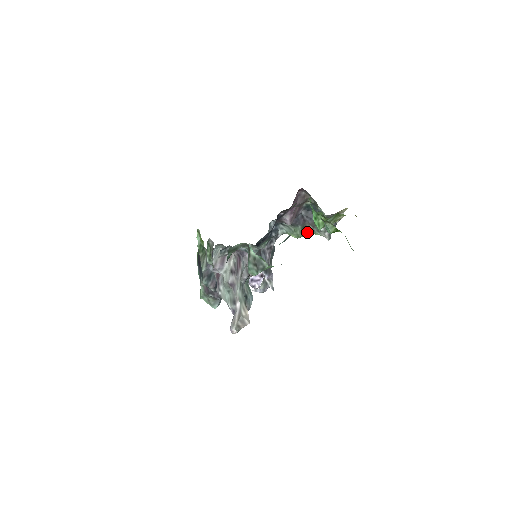
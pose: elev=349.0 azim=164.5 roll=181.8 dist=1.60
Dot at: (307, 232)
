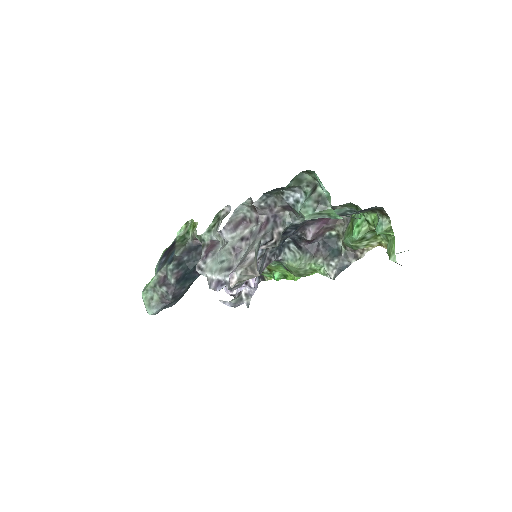
Dot at: (313, 264)
